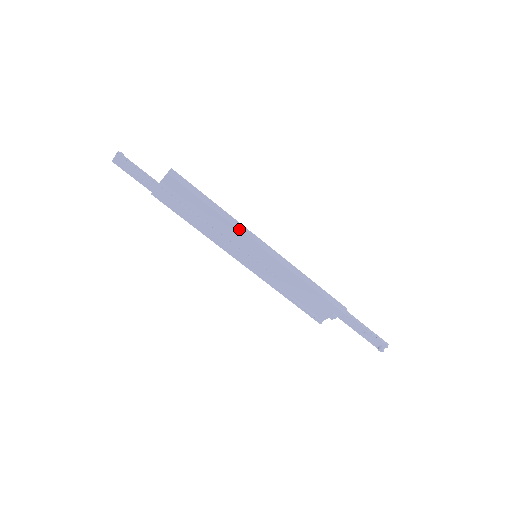
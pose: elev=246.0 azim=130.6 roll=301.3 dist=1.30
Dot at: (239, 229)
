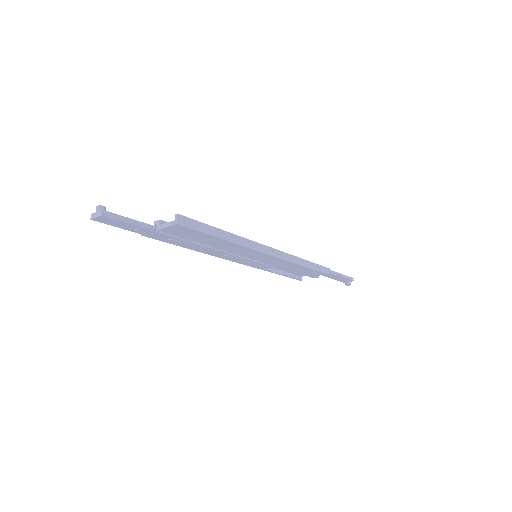
Dot at: (250, 247)
